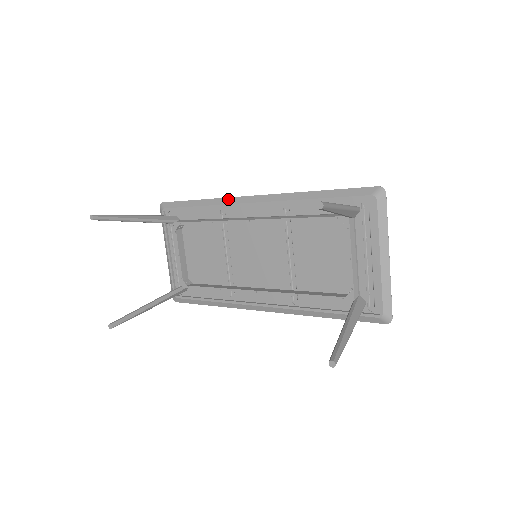
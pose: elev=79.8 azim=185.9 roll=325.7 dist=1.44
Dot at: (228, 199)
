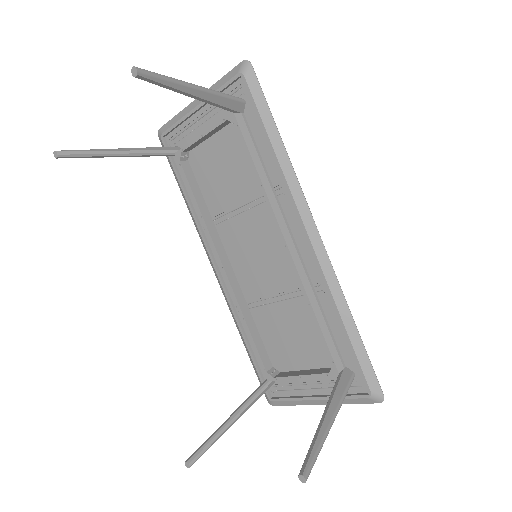
Dot at: (300, 194)
